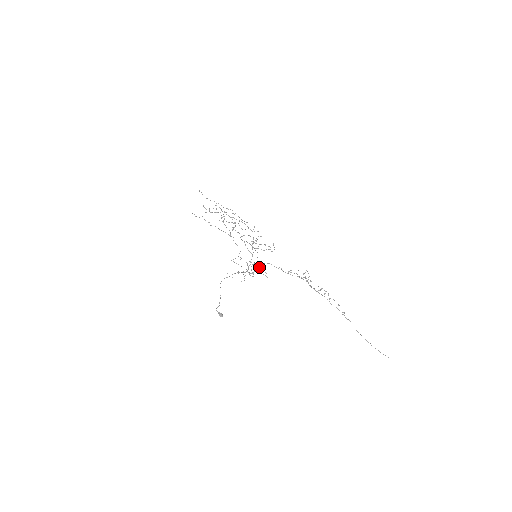
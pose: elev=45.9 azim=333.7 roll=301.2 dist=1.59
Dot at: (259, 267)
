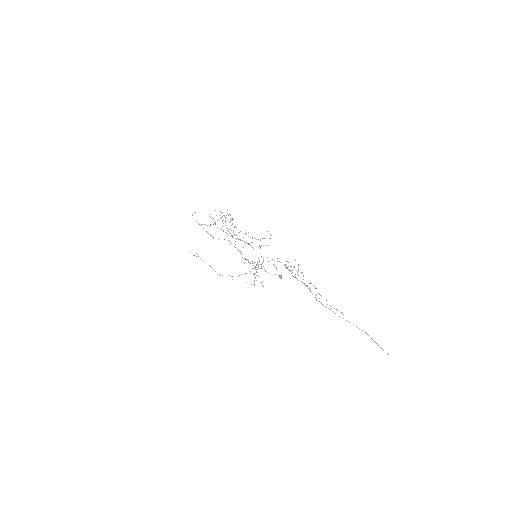
Dot at: occluded
